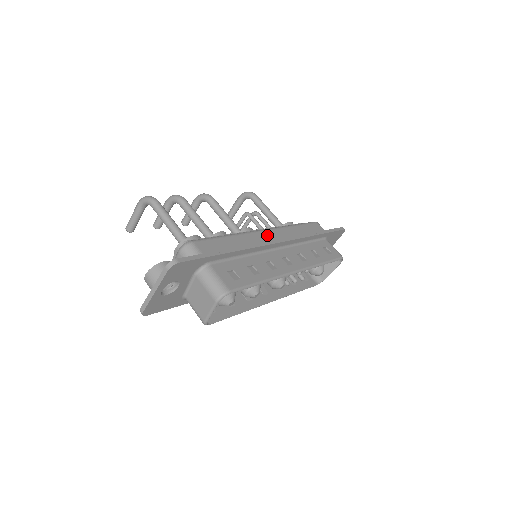
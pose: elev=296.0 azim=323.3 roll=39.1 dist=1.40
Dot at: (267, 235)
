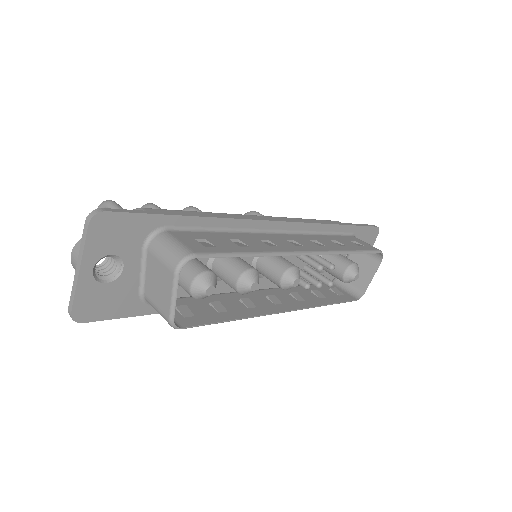
Dot at: occluded
